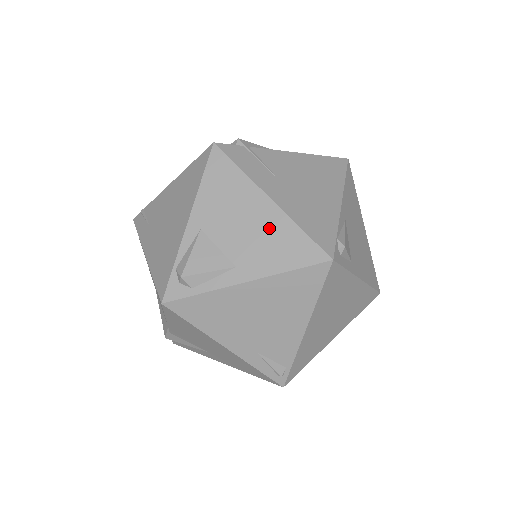
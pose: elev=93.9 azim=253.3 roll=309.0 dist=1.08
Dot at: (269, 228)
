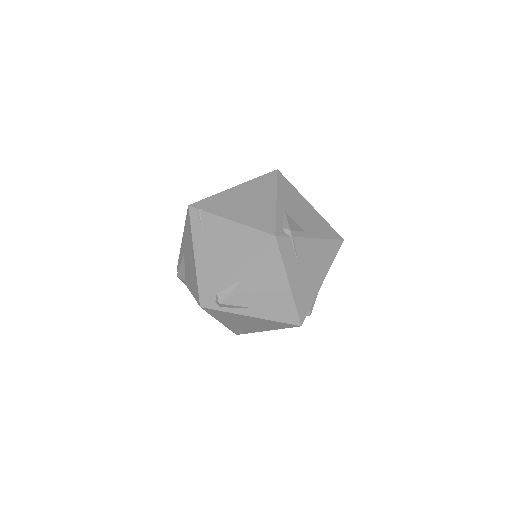
Dot at: (279, 298)
